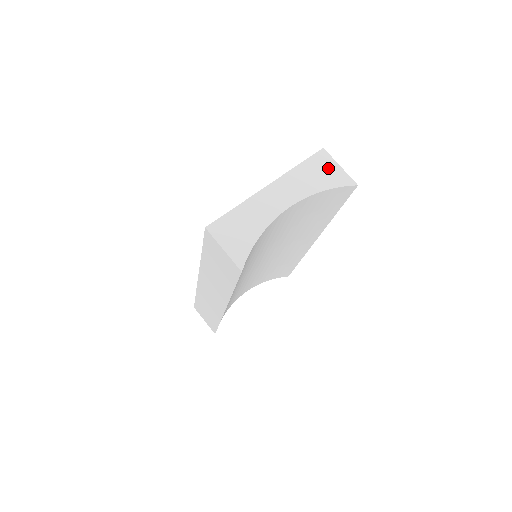
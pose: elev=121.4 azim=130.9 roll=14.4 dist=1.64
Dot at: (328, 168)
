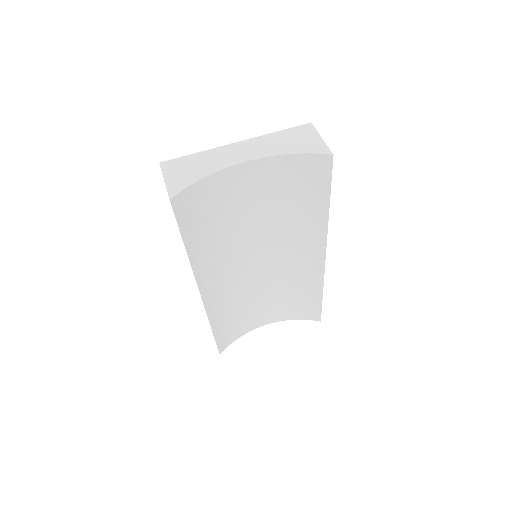
Dot at: (307, 138)
